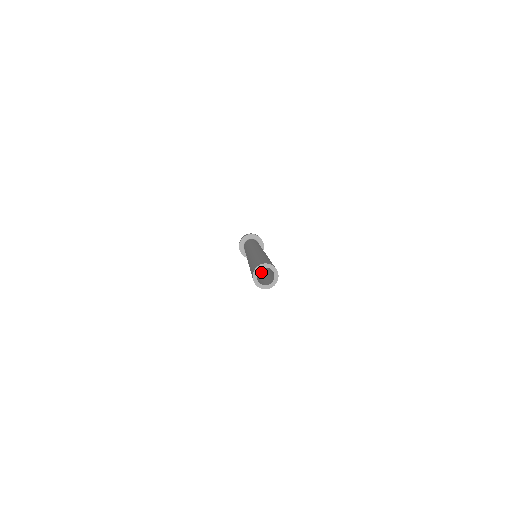
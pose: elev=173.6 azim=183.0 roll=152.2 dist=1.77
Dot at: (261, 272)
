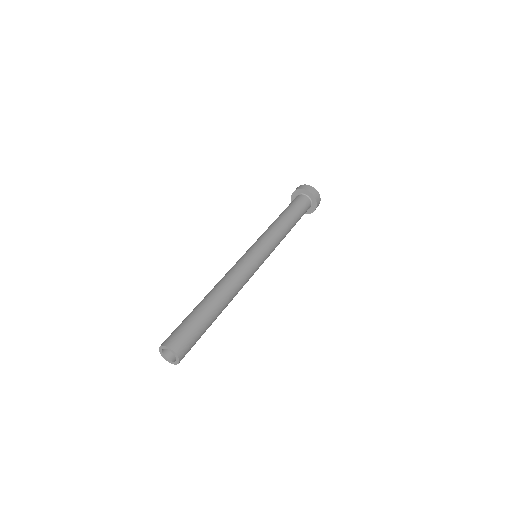
Dot at: occluded
